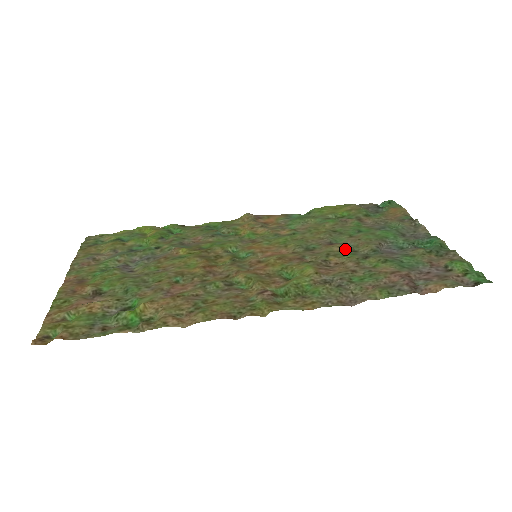
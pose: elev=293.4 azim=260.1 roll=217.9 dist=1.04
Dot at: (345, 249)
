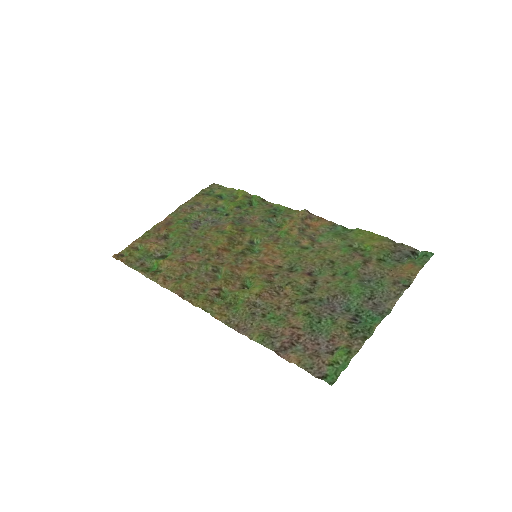
Dot at: (306, 285)
